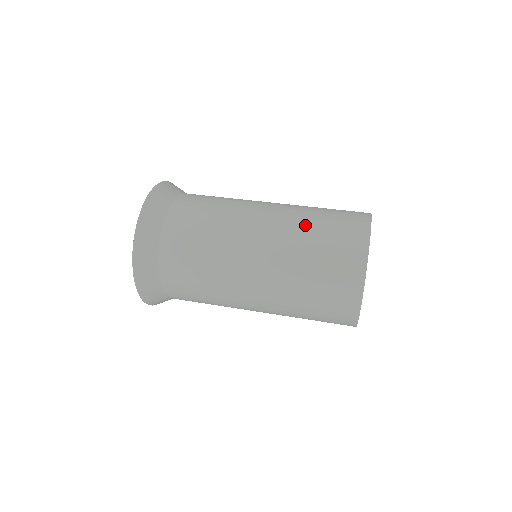
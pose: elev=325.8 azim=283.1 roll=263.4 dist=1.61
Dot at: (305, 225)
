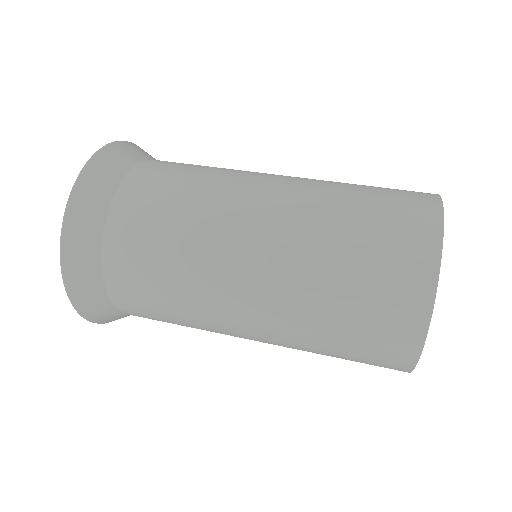
Dot at: (318, 298)
